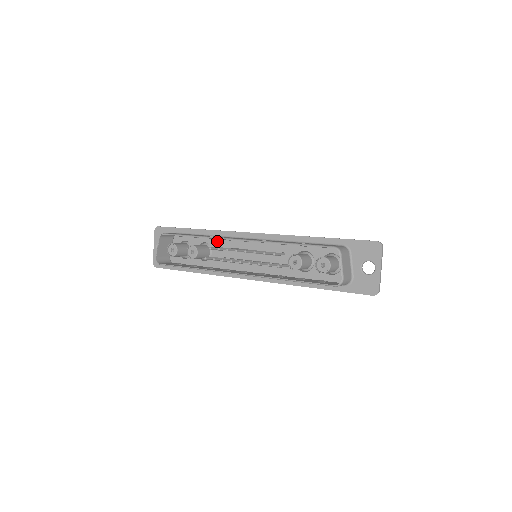
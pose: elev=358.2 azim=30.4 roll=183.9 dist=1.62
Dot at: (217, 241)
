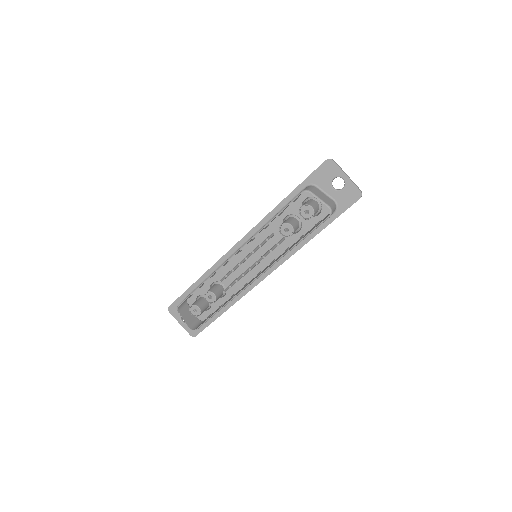
Dot at: (219, 273)
